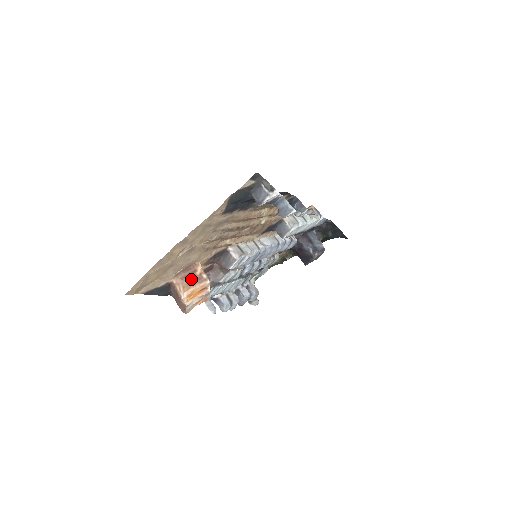
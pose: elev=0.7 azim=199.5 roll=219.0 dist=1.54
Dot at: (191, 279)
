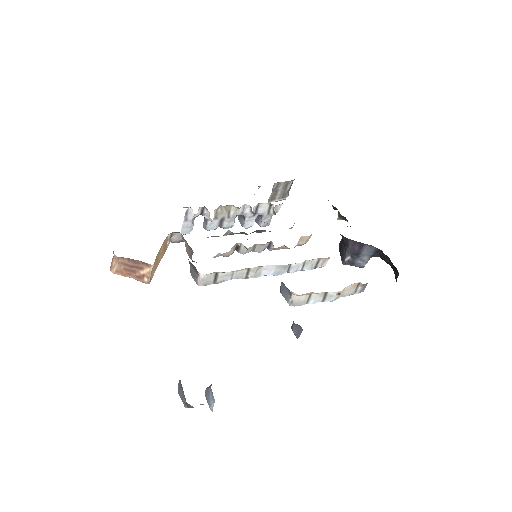
Dot at: (130, 271)
